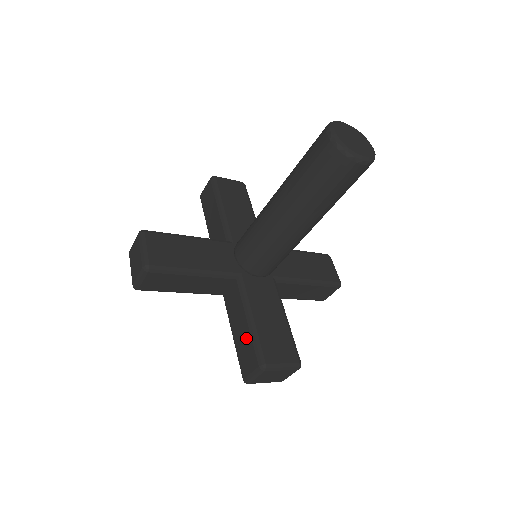
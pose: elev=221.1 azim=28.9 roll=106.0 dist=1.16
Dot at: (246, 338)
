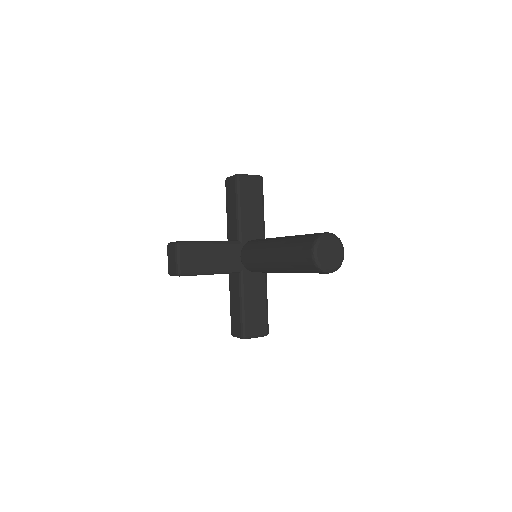
Dot at: (237, 314)
